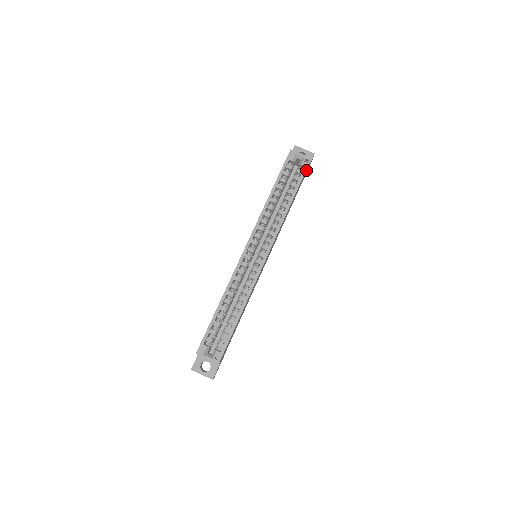
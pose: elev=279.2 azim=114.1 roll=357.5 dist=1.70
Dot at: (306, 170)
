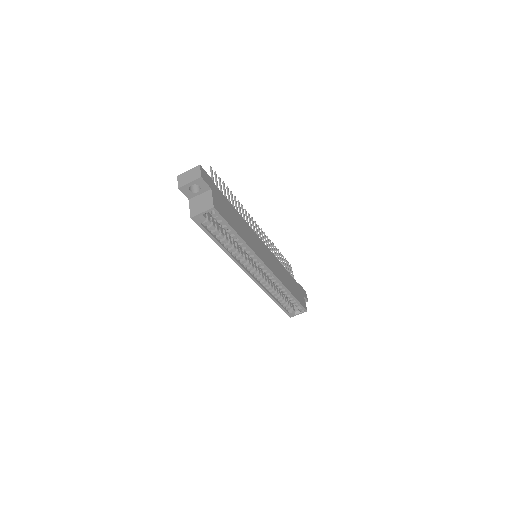
Dot at: (219, 208)
